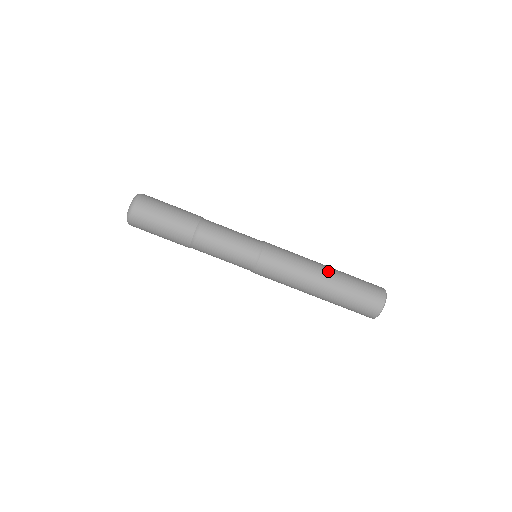
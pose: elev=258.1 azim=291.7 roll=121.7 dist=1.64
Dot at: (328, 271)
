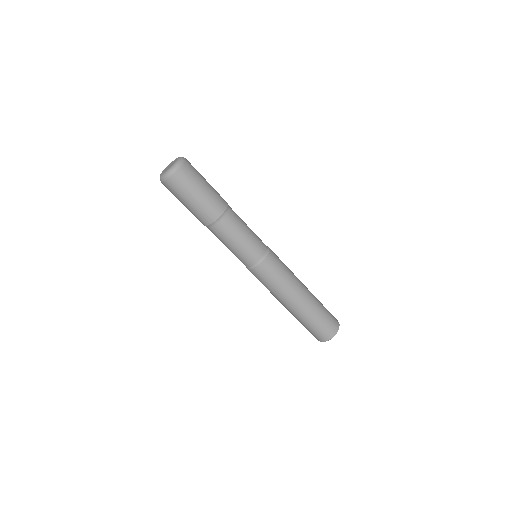
Dot at: (306, 297)
